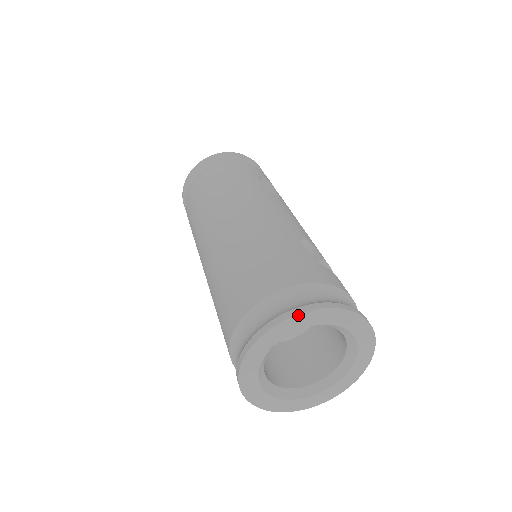
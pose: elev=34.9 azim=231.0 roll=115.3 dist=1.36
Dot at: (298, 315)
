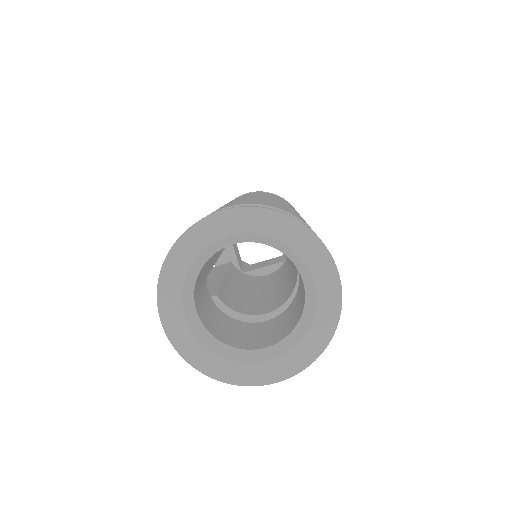
Dot at: (288, 217)
